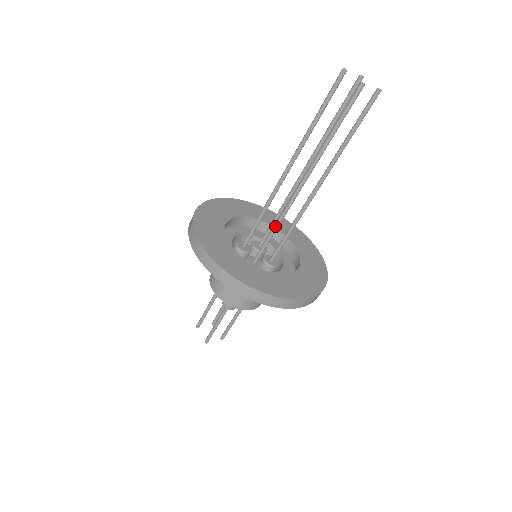
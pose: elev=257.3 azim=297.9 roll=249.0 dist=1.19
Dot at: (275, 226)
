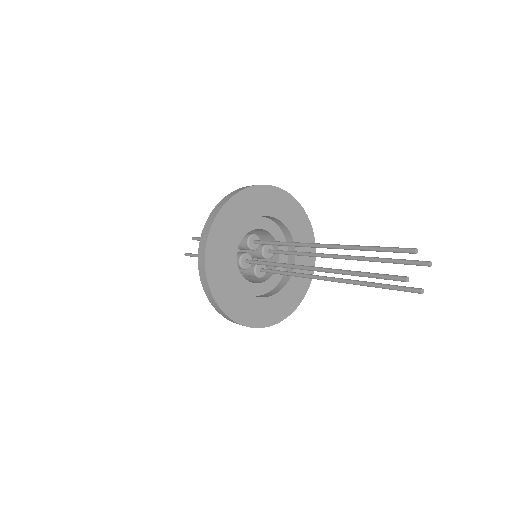
Dot at: (274, 264)
